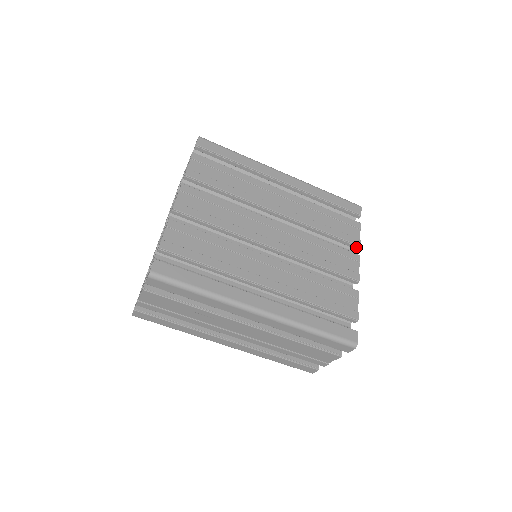
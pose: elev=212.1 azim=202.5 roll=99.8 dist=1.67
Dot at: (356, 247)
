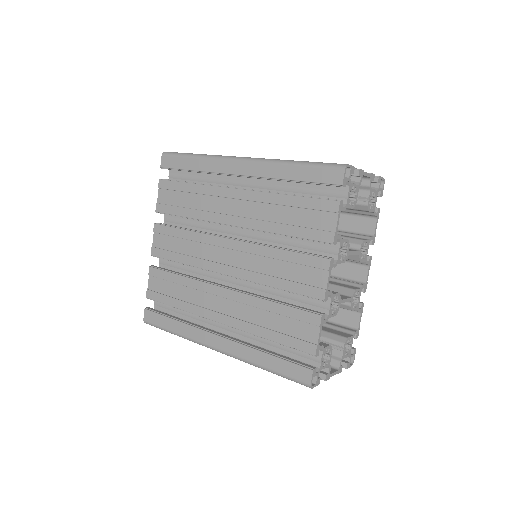
Dot at: (330, 244)
